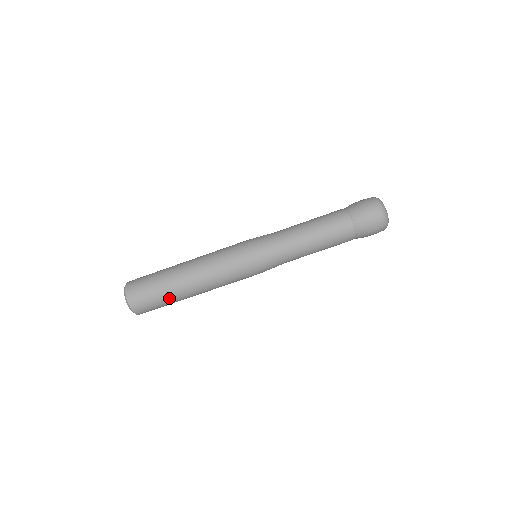
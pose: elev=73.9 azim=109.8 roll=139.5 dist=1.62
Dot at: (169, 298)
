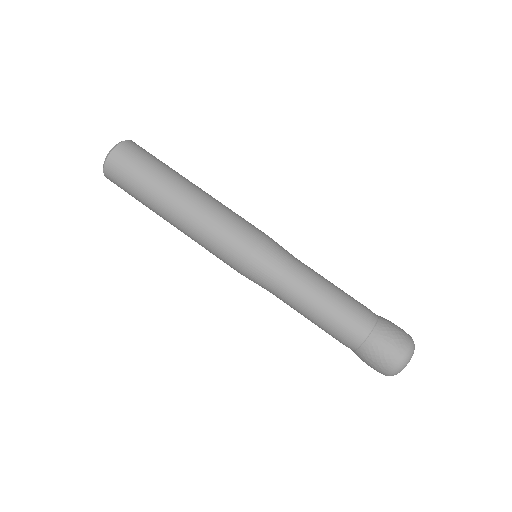
Dot at: (144, 201)
